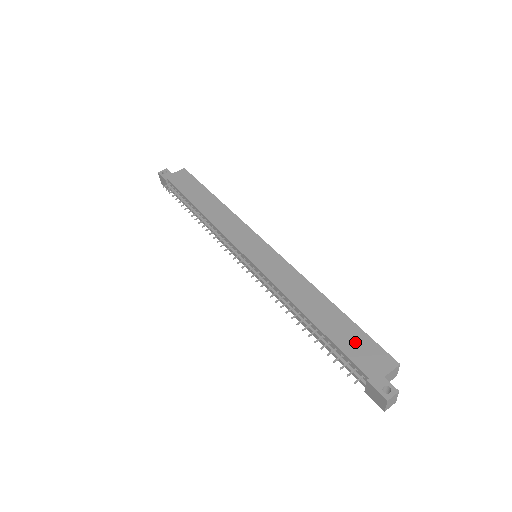
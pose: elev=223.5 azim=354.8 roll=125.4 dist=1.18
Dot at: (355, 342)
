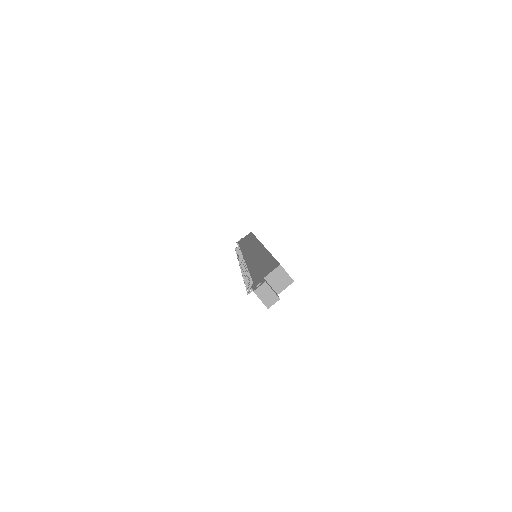
Dot at: (263, 267)
